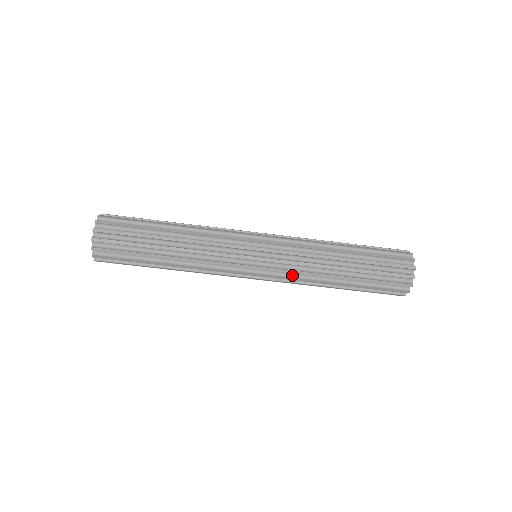
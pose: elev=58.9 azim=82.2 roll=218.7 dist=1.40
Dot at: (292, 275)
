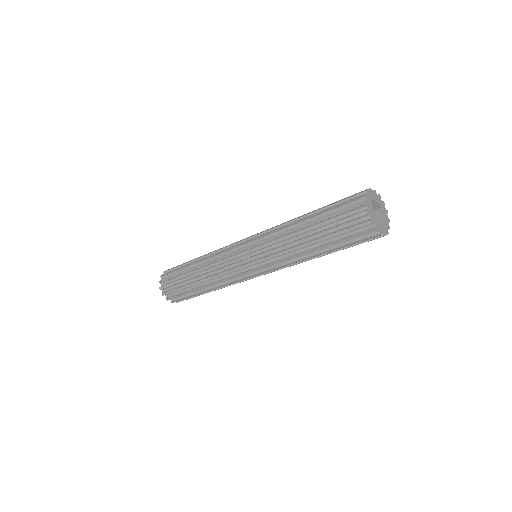
Dot at: (274, 260)
